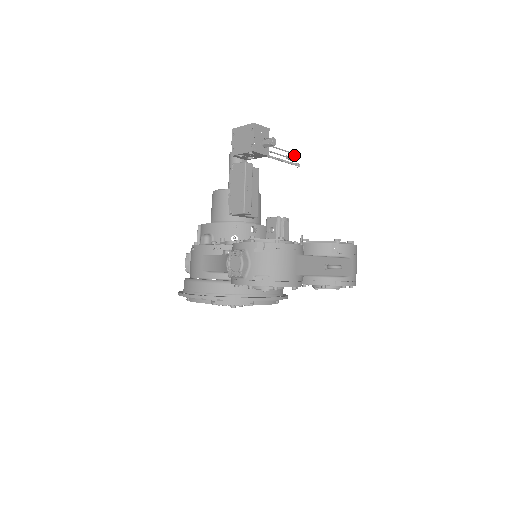
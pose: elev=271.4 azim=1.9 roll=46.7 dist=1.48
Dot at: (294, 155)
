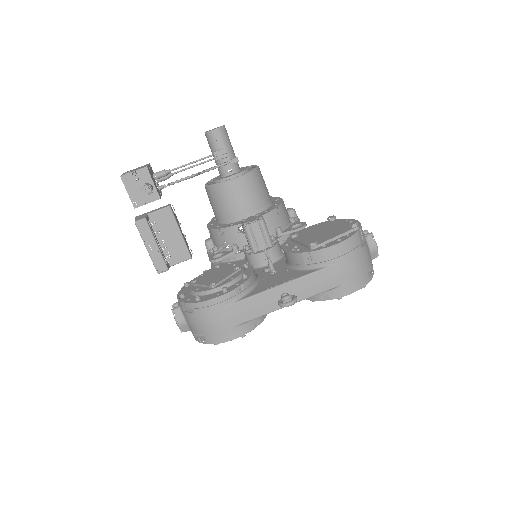
Dot at: (220, 155)
